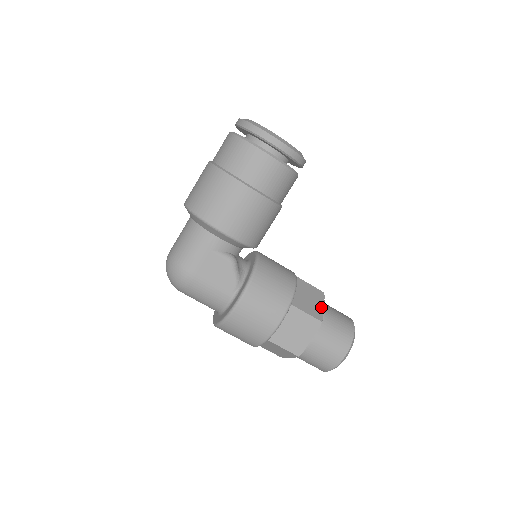
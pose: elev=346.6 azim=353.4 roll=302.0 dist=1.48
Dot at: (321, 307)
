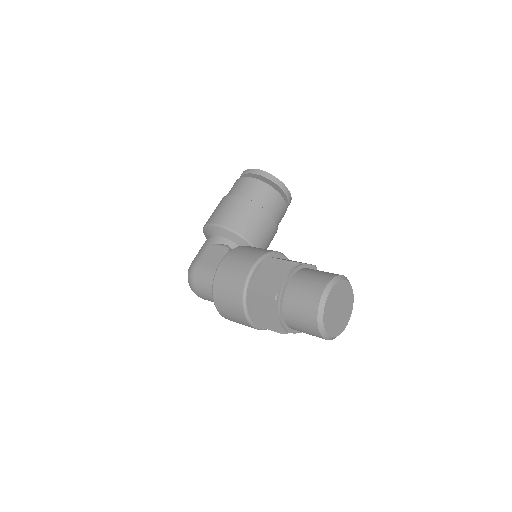
Dot at: (302, 263)
